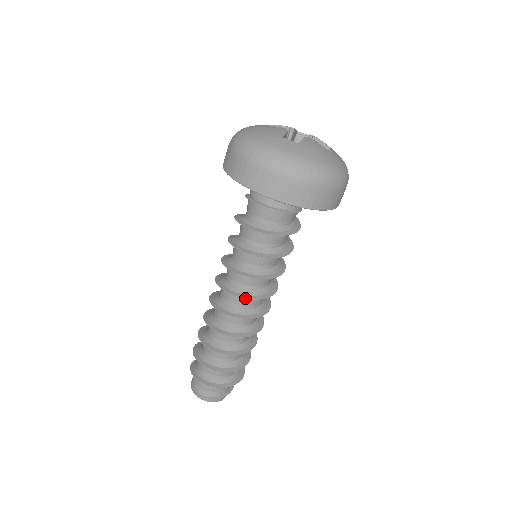
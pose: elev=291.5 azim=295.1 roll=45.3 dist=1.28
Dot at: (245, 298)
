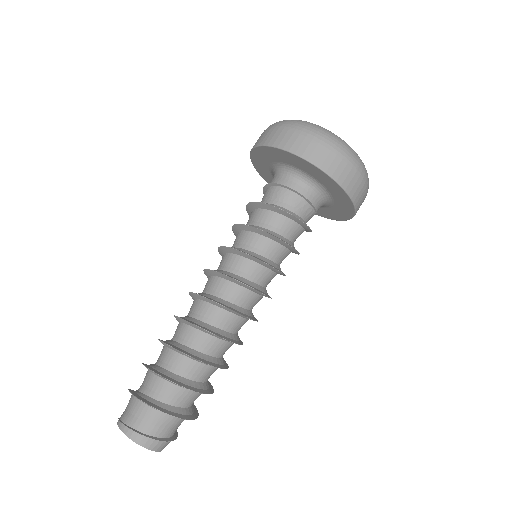
Dot at: (227, 275)
